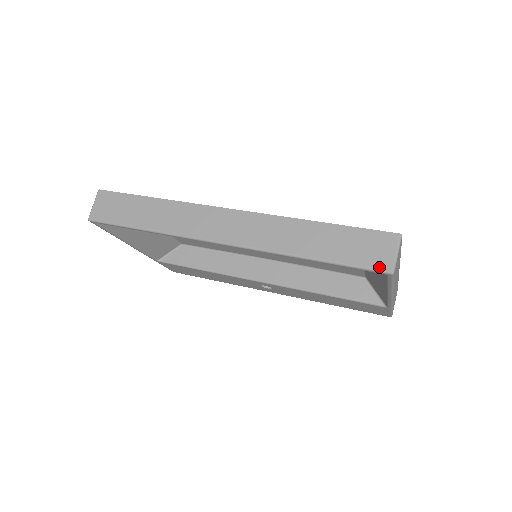
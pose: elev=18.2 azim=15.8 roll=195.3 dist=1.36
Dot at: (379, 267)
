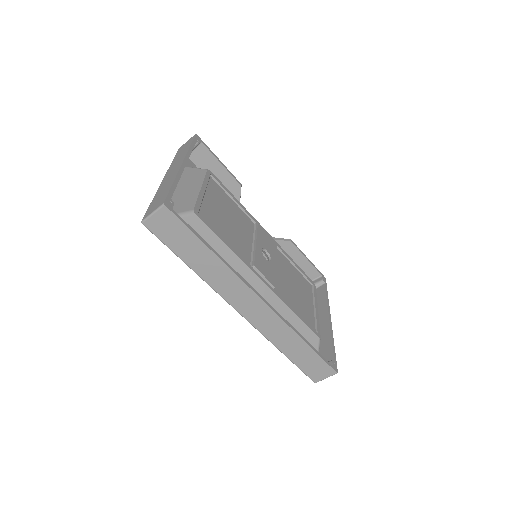
Dot at: (312, 378)
